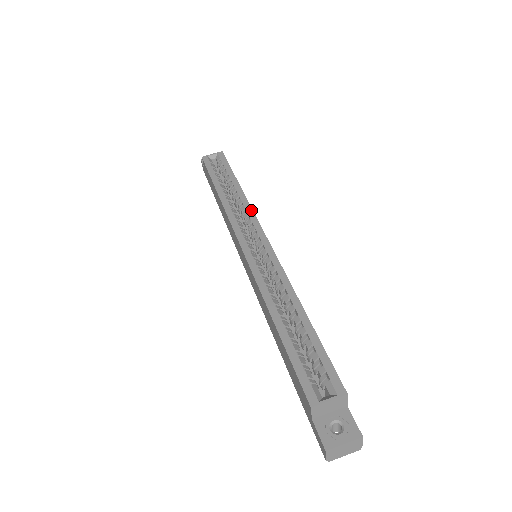
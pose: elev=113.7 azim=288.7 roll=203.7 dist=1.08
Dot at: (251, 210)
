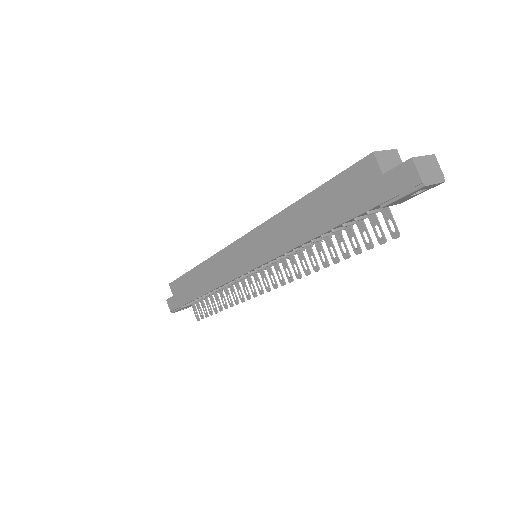
Dot at: occluded
